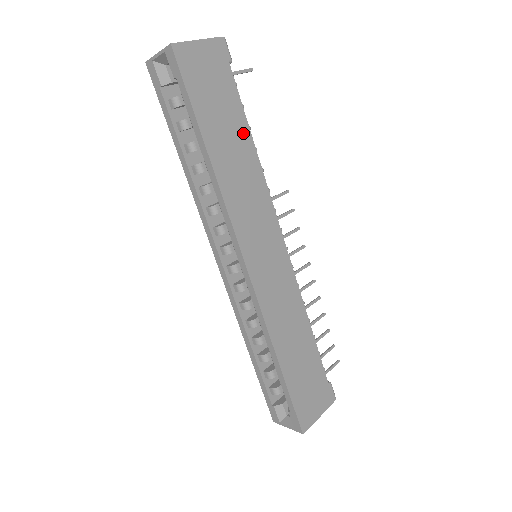
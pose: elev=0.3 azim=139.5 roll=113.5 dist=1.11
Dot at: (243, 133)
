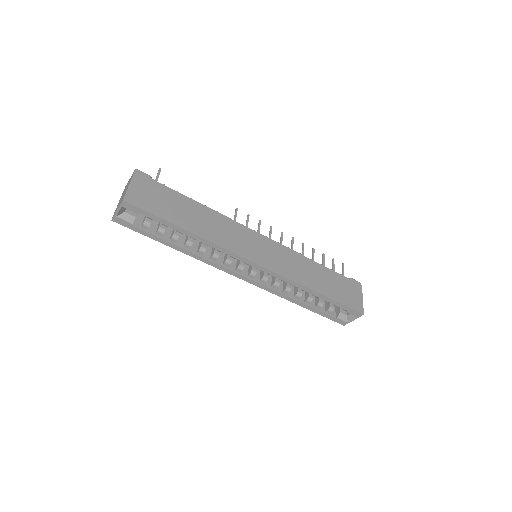
Dot at: (192, 205)
